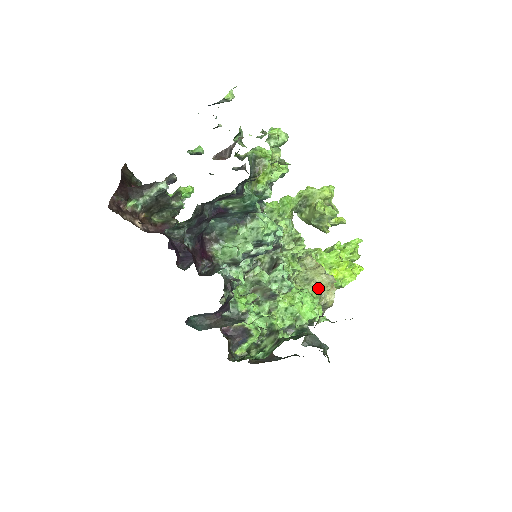
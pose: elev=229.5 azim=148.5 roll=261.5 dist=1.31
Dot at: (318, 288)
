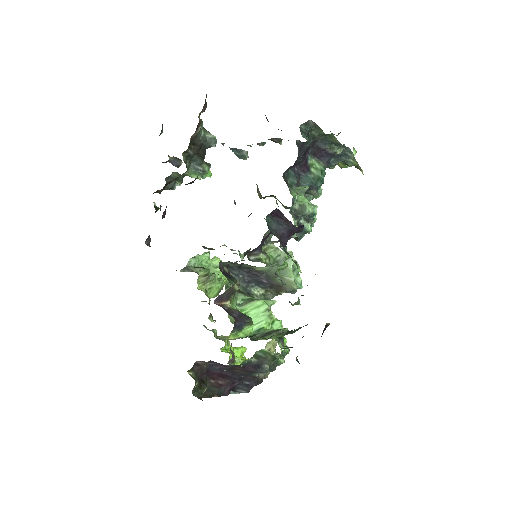
Dot at: (272, 339)
